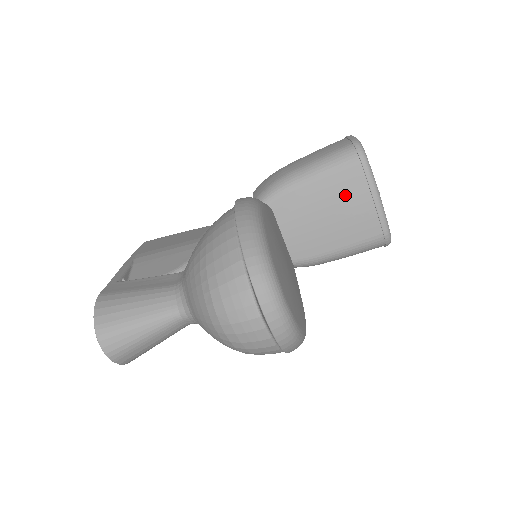
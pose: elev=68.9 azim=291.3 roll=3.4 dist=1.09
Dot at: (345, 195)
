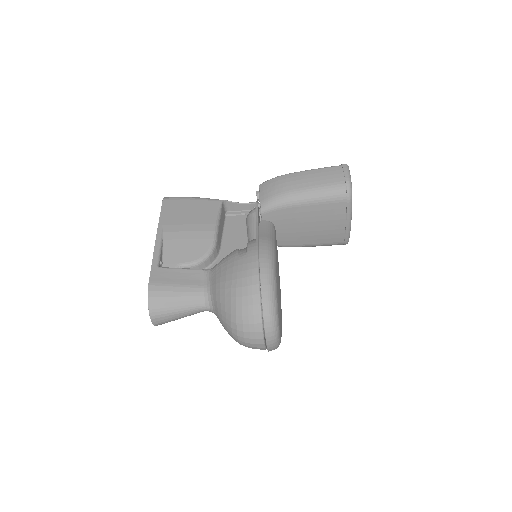
Dot at: (328, 218)
